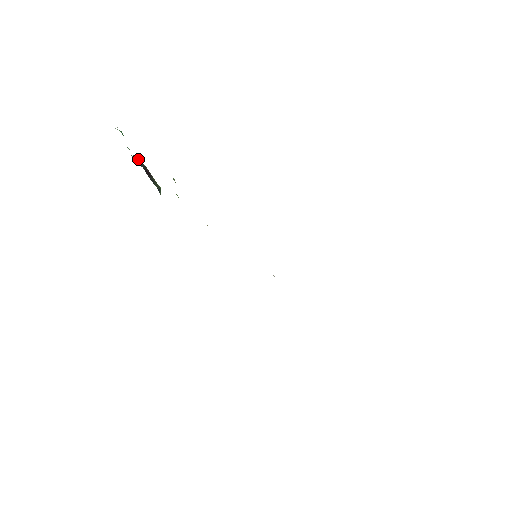
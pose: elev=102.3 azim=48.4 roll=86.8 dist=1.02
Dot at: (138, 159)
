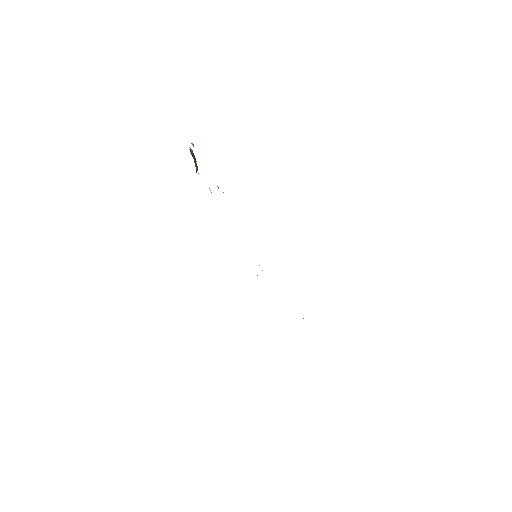
Dot at: (192, 152)
